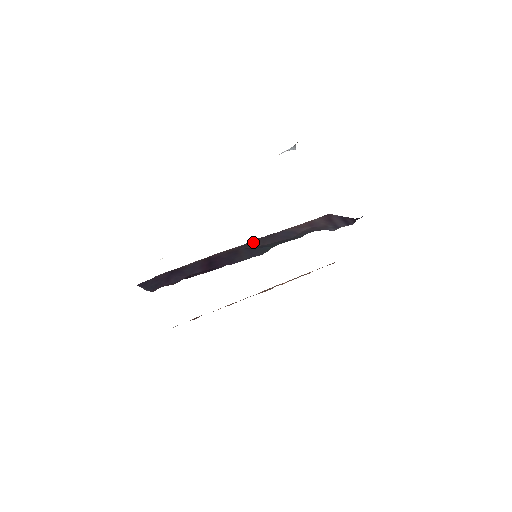
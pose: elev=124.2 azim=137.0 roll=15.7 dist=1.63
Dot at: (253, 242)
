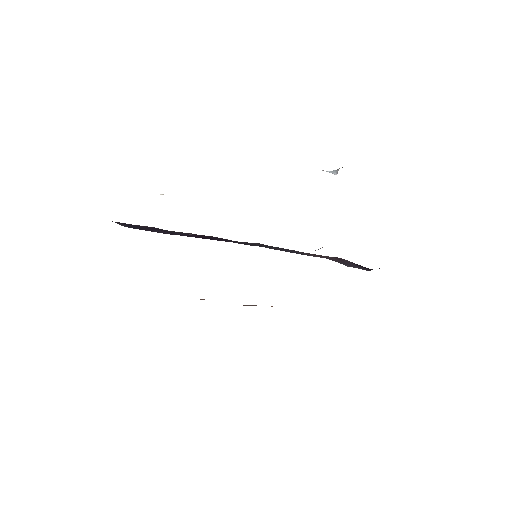
Dot at: occluded
